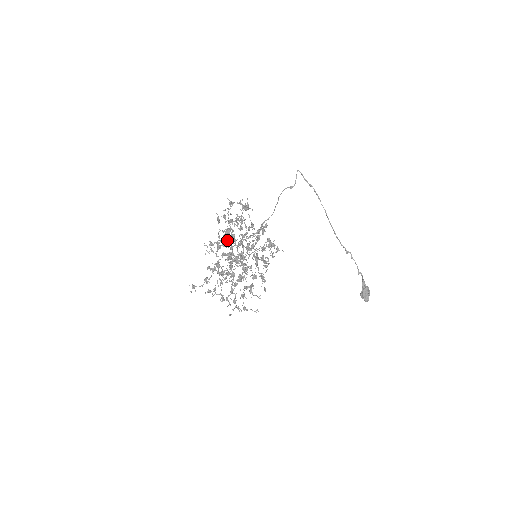
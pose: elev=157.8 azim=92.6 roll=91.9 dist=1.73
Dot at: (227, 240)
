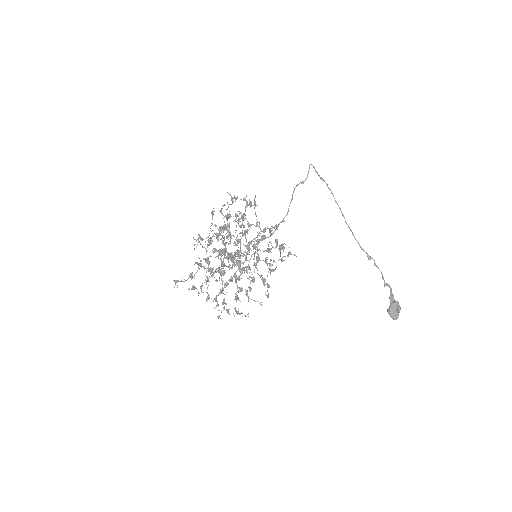
Dot at: occluded
